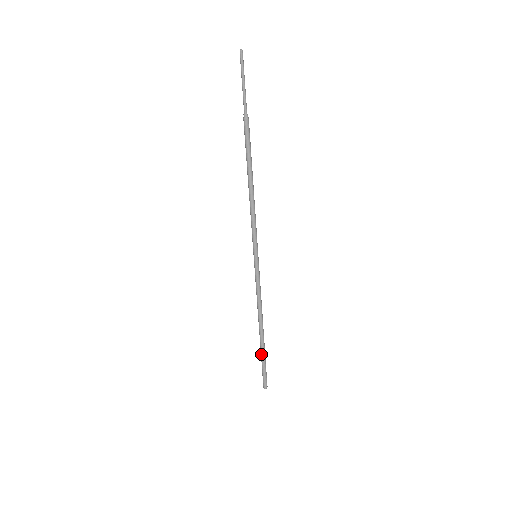
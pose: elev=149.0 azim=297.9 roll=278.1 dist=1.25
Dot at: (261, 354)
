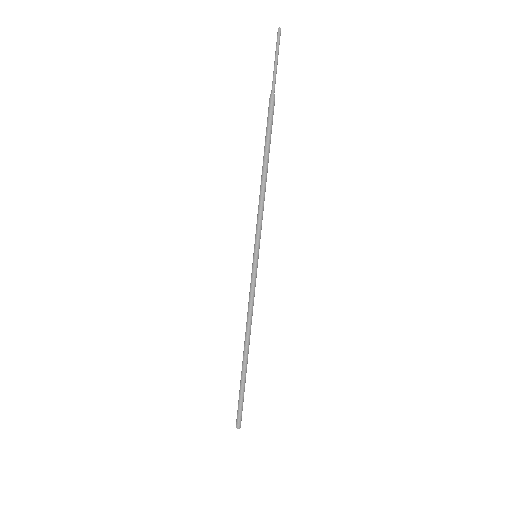
Dot at: (241, 381)
